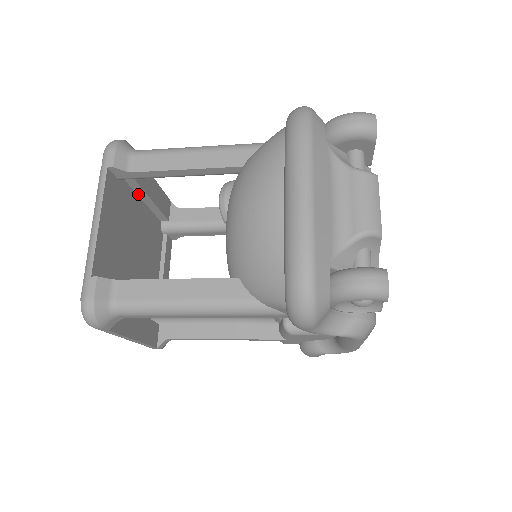
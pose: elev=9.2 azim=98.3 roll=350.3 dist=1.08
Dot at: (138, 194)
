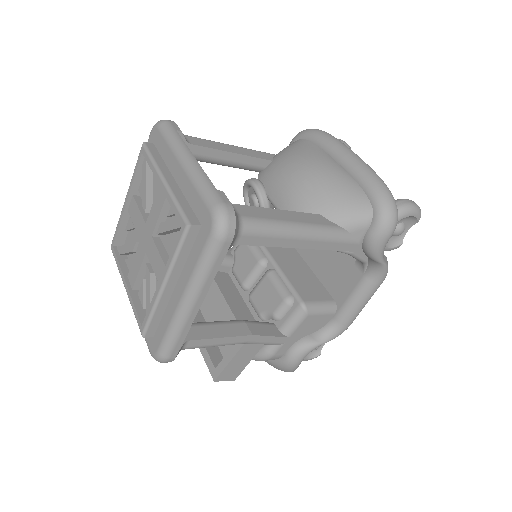
Dot at: occluded
